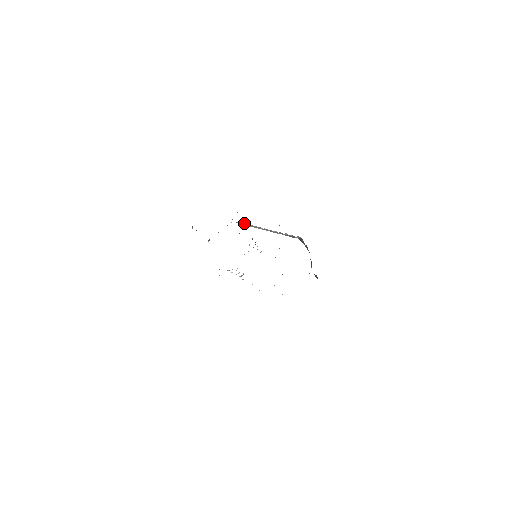
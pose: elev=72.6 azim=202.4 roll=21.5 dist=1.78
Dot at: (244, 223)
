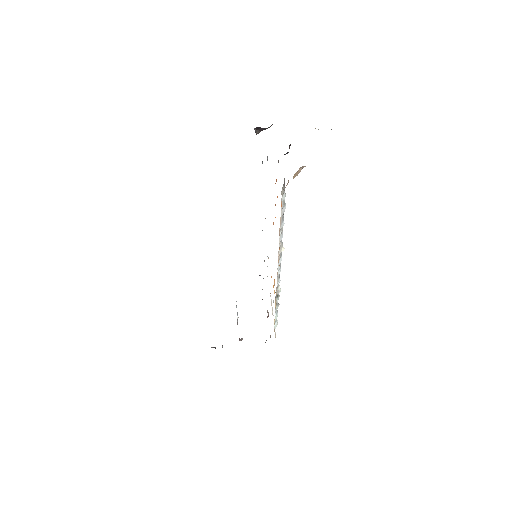
Dot at: occluded
